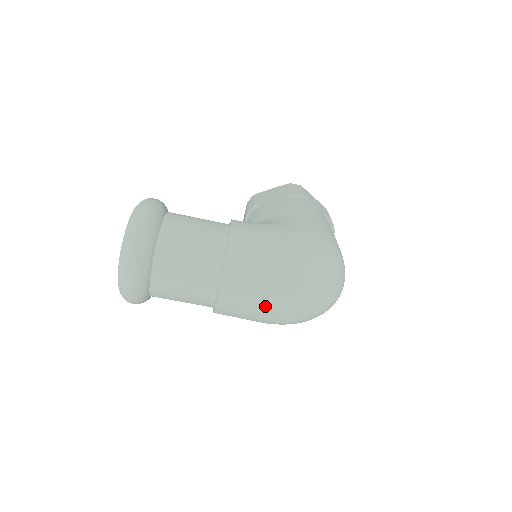
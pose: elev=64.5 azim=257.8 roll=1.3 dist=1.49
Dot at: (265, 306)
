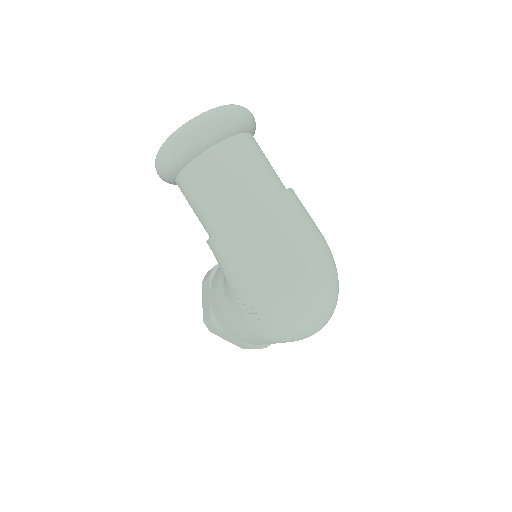
Dot at: (284, 251)
